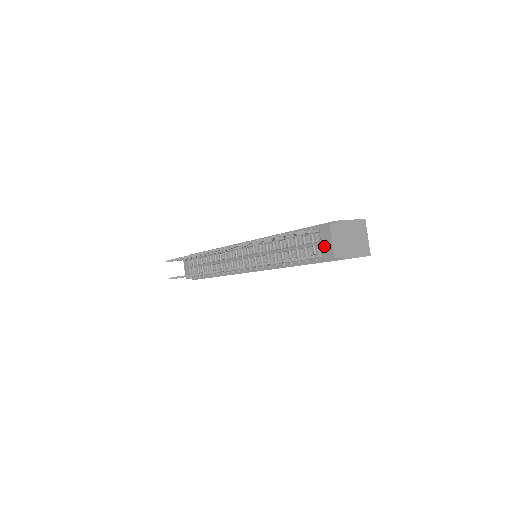
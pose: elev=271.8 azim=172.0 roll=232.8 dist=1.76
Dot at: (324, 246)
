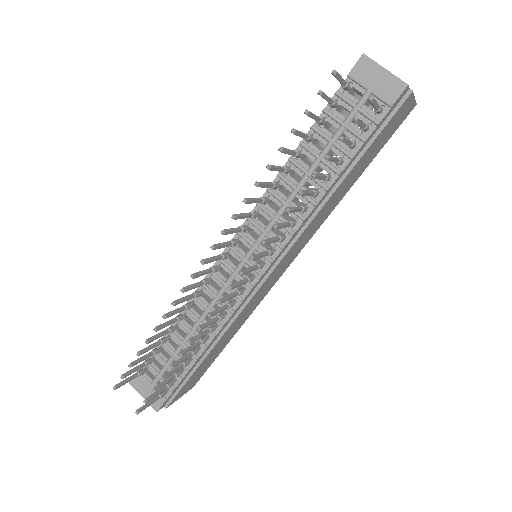
Dot at: (378, 88)
